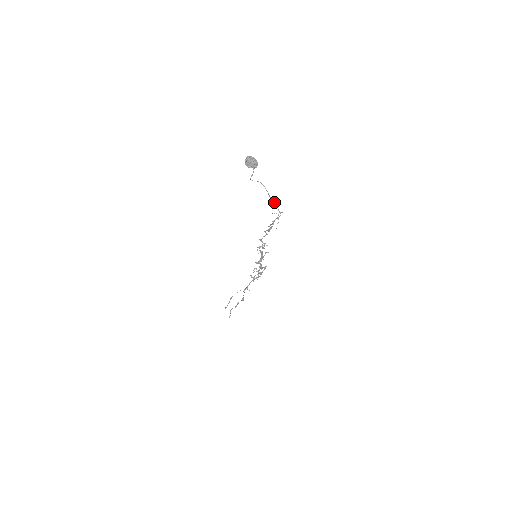
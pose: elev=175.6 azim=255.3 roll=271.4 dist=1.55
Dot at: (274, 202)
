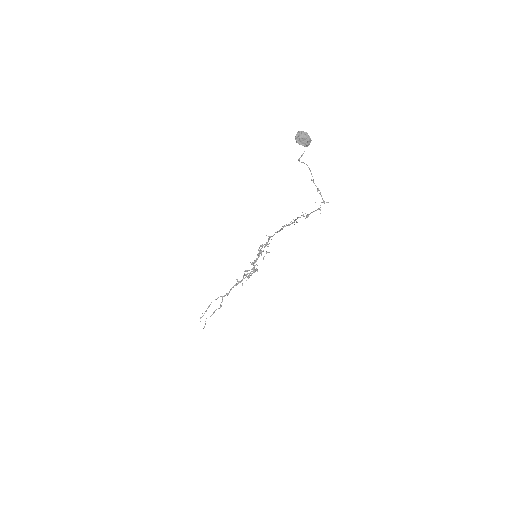
Dot at: (318, 189)
